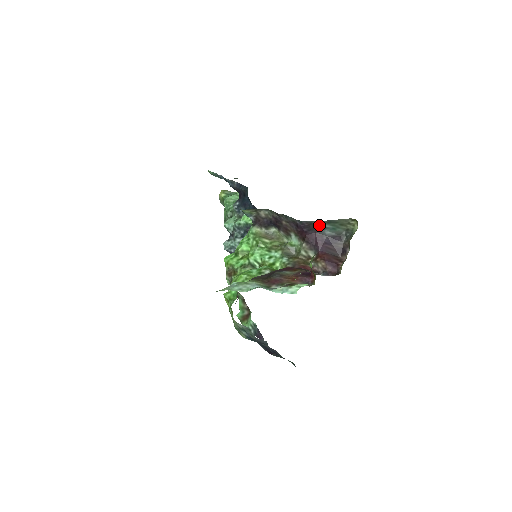
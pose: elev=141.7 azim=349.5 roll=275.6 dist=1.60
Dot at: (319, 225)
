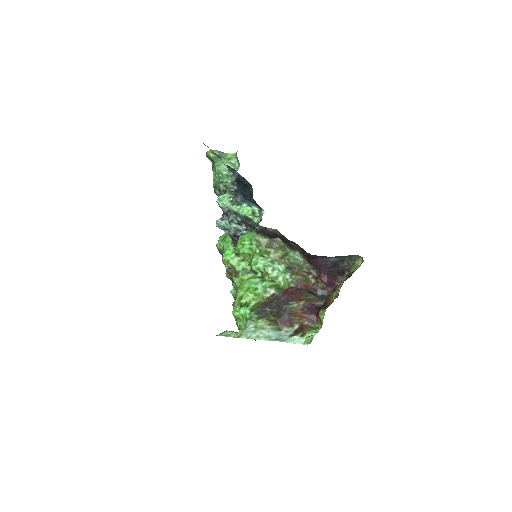
Dot at: (327, 257)
